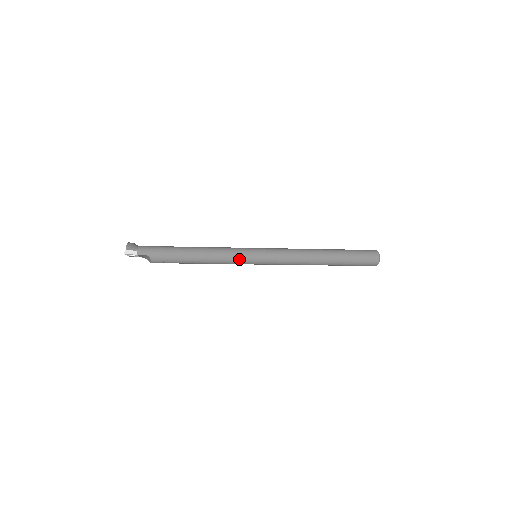
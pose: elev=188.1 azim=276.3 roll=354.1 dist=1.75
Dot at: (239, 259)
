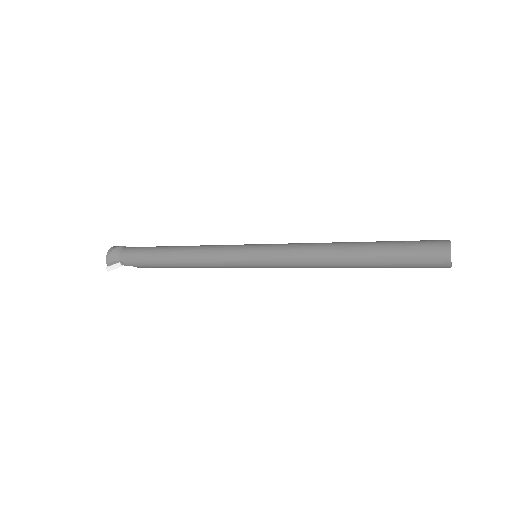
Dot at: (233, 267)
